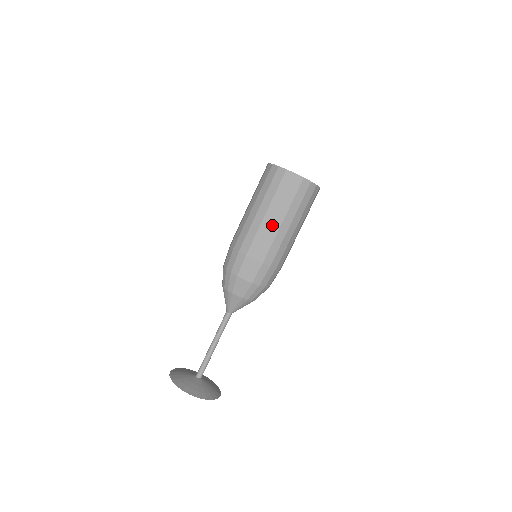
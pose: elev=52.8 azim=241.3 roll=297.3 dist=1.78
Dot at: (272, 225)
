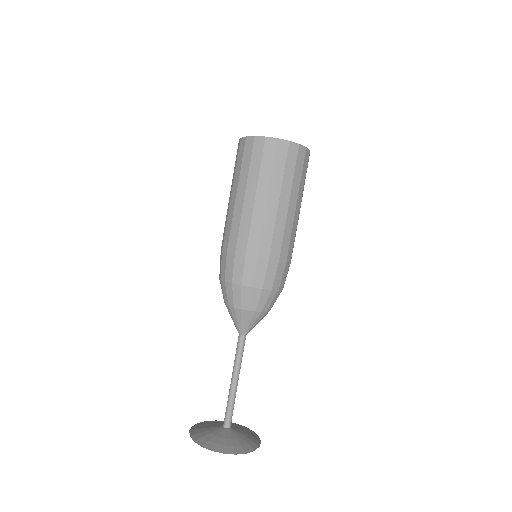
Dot at: (279, 212)
